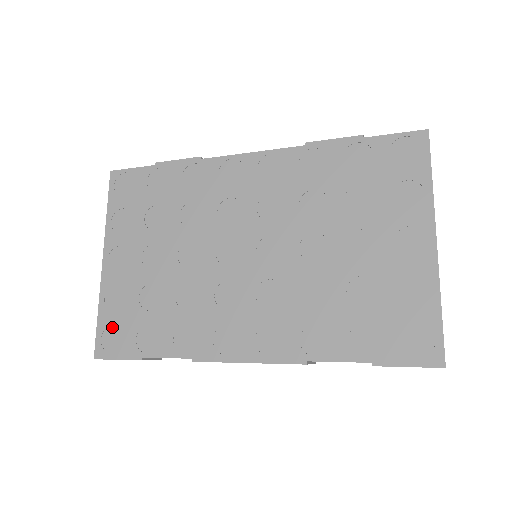
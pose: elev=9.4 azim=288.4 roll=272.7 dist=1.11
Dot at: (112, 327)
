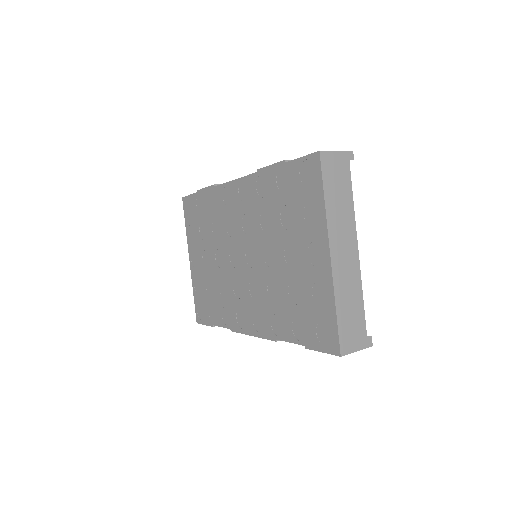
Dot at: (199, 304)
